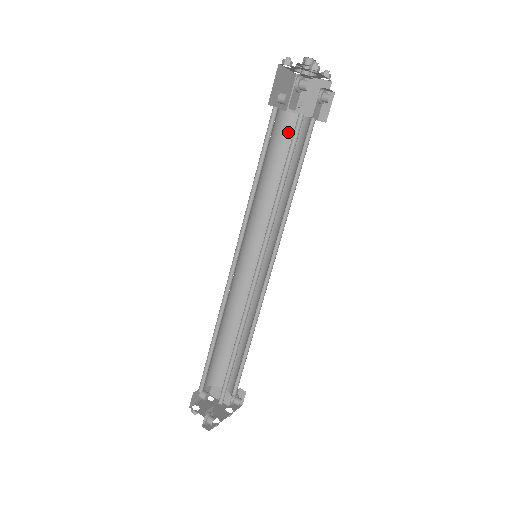
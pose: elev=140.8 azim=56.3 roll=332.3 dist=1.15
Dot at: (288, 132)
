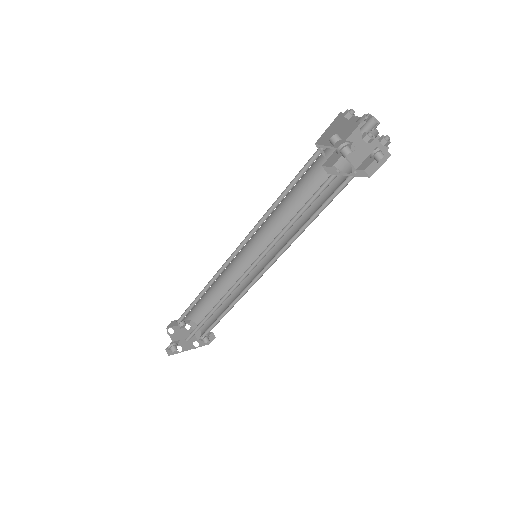
Dot at: occluded
